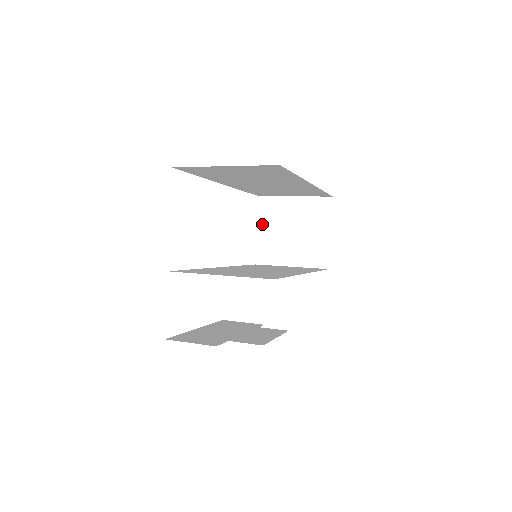
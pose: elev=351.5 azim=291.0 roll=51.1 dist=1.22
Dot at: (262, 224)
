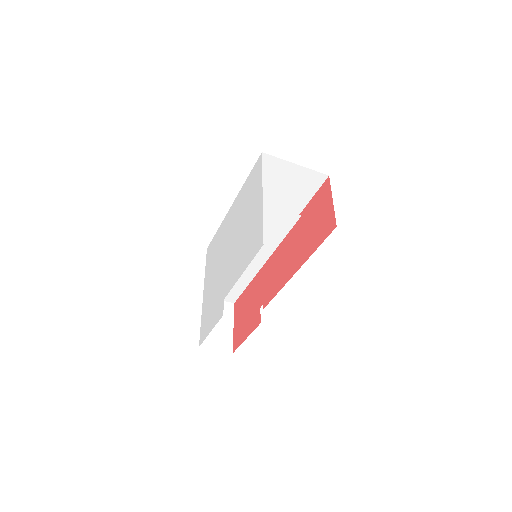
Dot at: occluded
